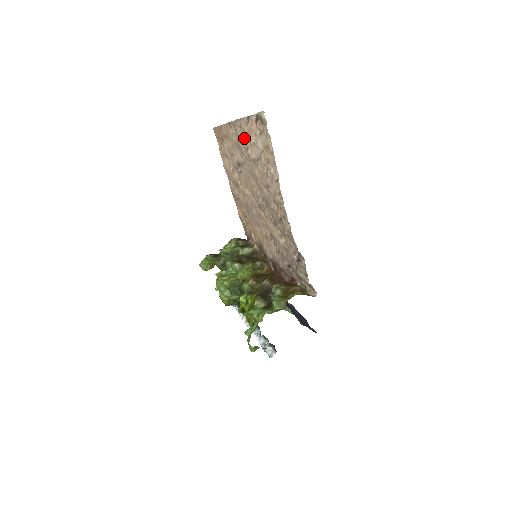
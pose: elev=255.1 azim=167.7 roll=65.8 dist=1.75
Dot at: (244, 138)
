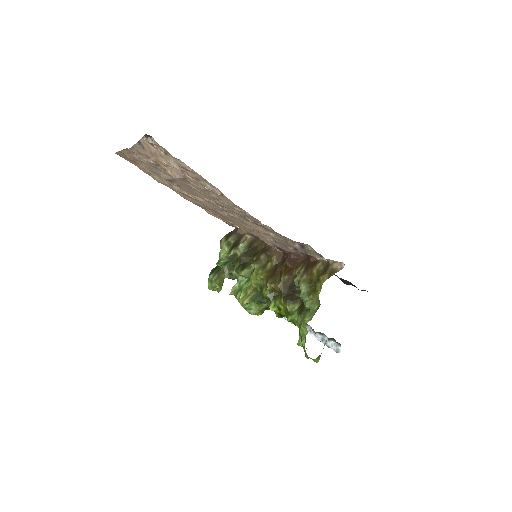
Dot at: (153, 162)
